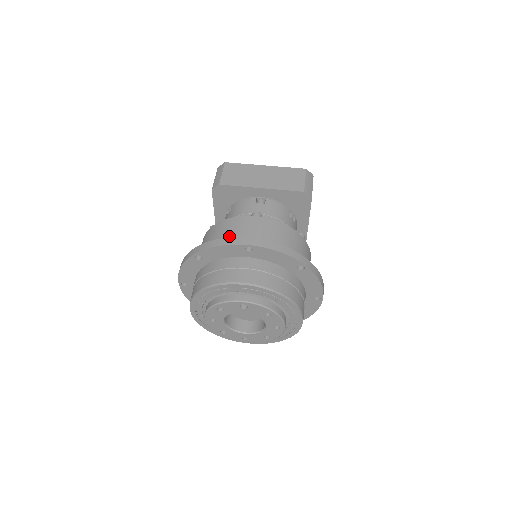
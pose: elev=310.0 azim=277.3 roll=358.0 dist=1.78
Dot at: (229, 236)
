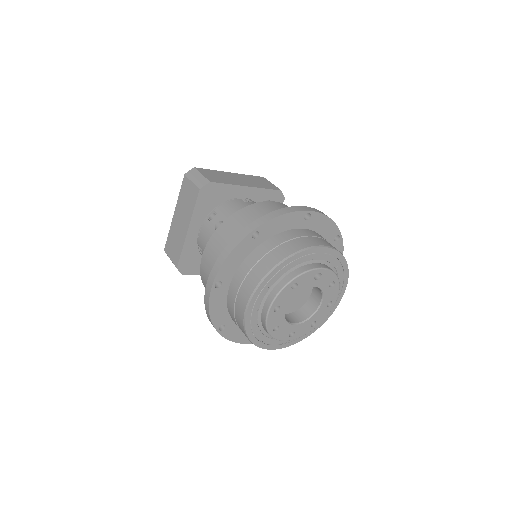
Dot at: occluded
